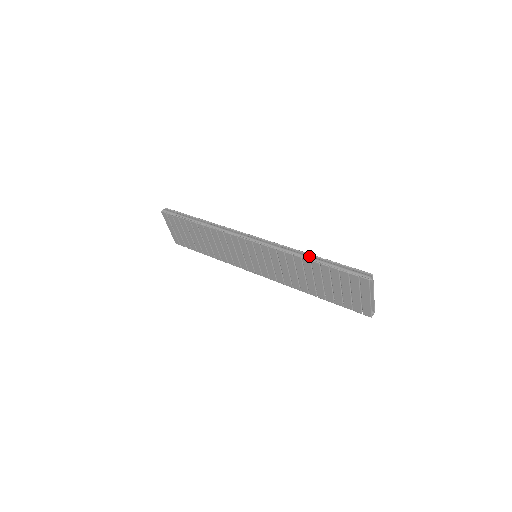
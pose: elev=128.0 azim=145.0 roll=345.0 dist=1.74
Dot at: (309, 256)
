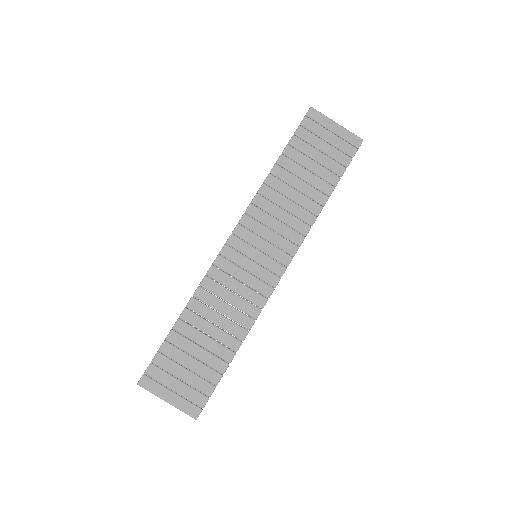
Dot at: (272, 170)
